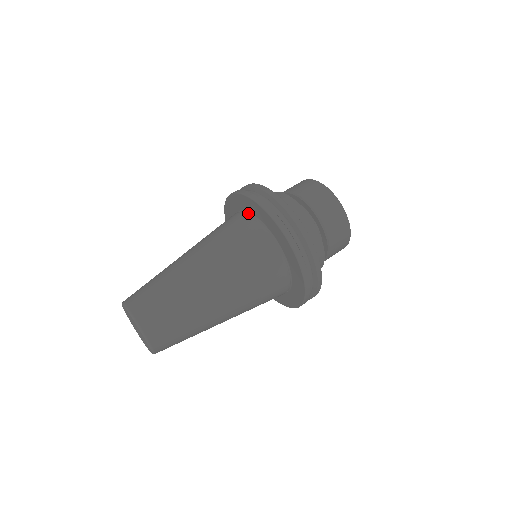
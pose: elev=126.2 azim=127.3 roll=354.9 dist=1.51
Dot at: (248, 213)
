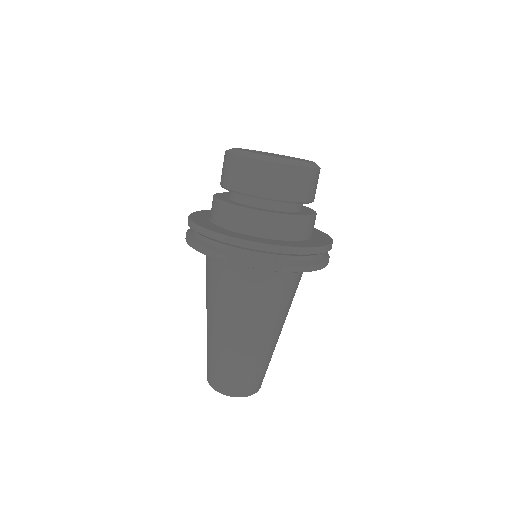
Dot at: occluded
